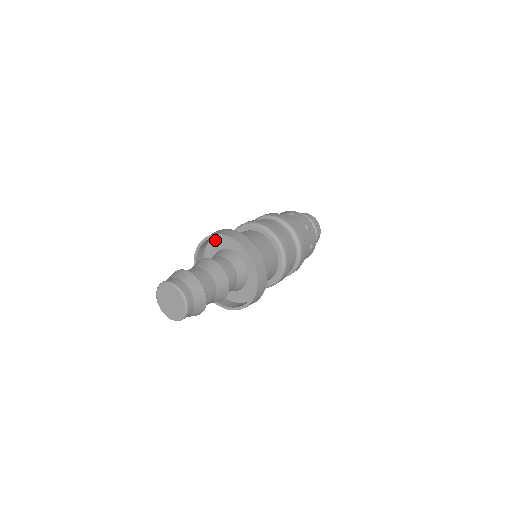
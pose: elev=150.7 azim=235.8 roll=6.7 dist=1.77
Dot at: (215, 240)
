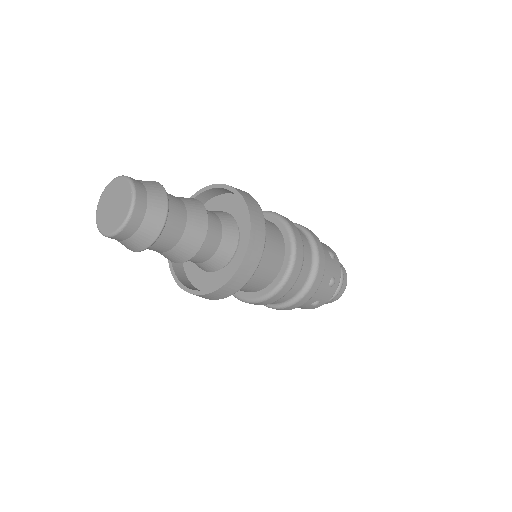
Dot at: (208, 205)
